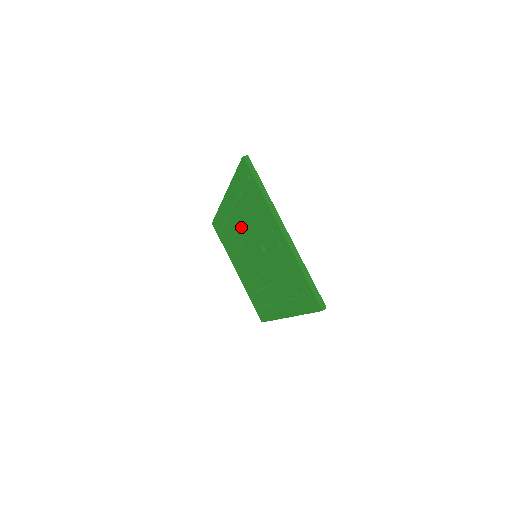
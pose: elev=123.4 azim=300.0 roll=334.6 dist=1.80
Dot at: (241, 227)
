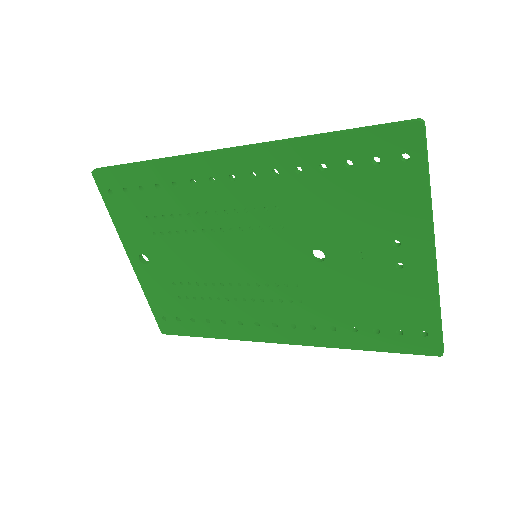
Dot at: (252, 210)
